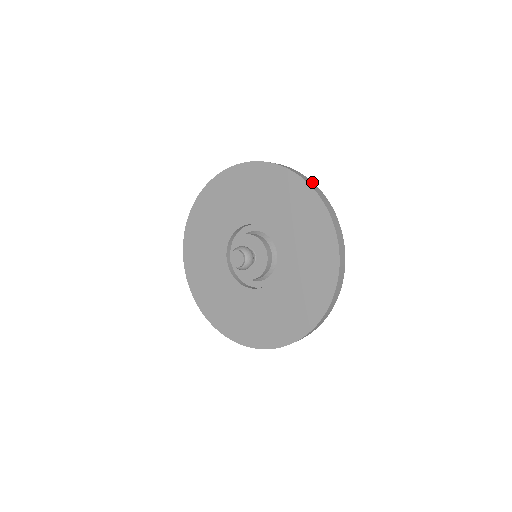
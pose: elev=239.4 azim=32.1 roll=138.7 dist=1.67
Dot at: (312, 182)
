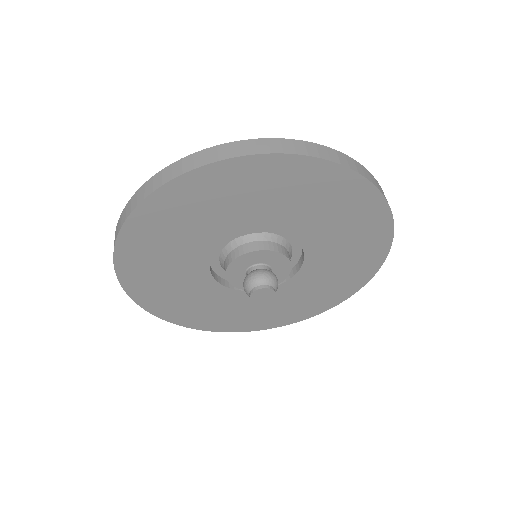
Dot at: (380, 186)
